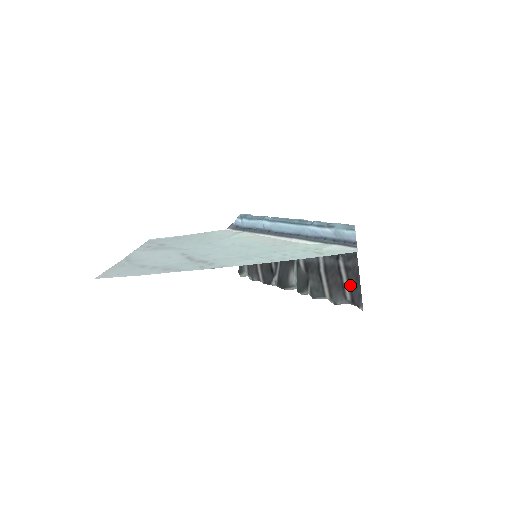
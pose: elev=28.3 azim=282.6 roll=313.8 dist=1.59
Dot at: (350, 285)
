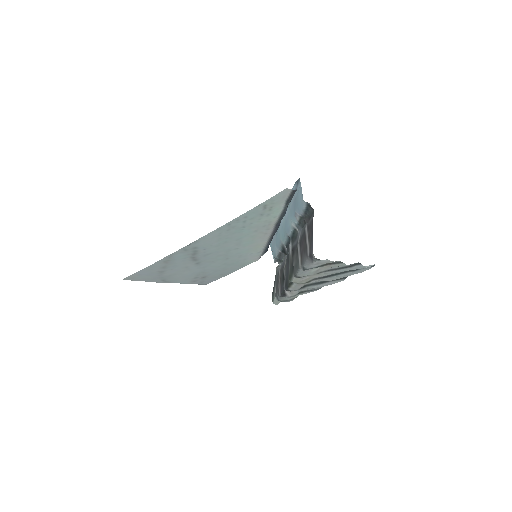
Dot at: (309, 241)
